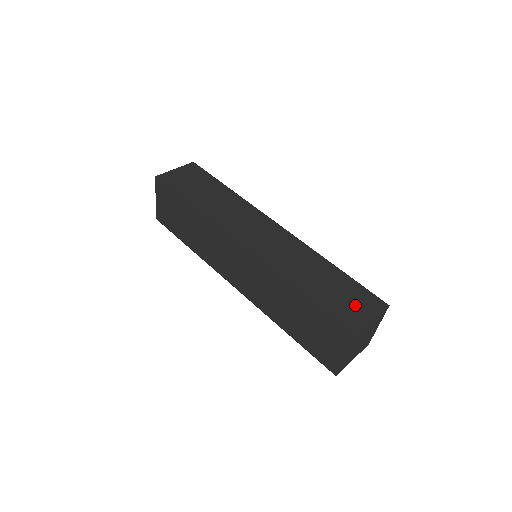
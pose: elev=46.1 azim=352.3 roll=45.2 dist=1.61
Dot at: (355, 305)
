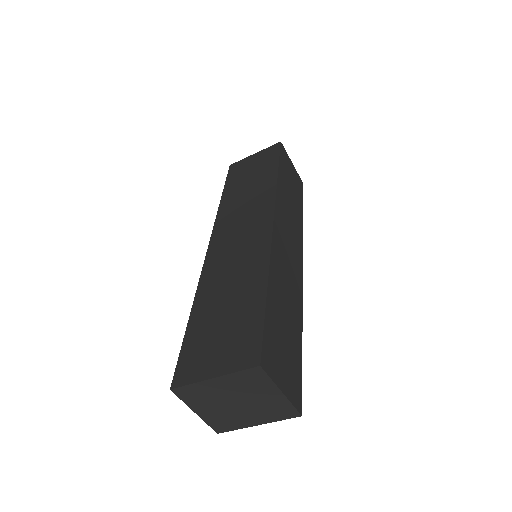
Dot at: (285, 364)
